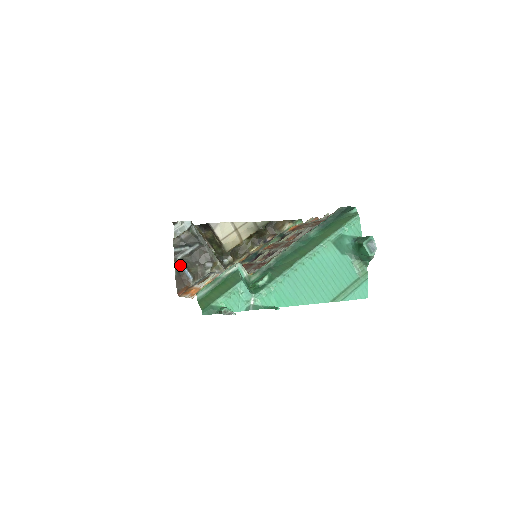
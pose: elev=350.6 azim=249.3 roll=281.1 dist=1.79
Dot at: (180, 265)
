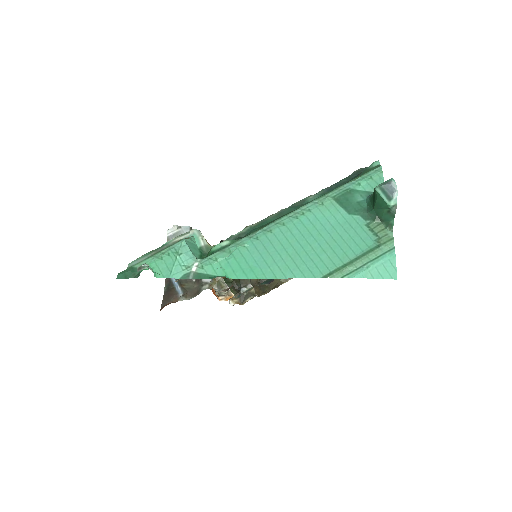
Dot at: (171, 278)
